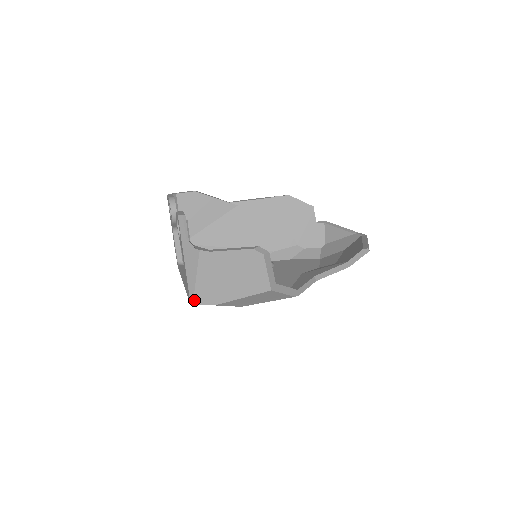
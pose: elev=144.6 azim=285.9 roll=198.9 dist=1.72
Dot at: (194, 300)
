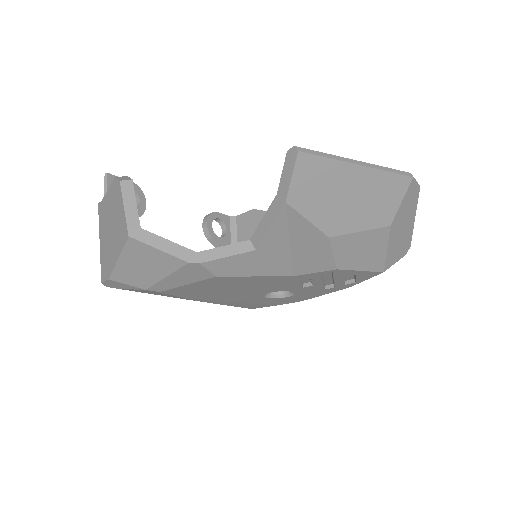
Dot at: (101, 276)
